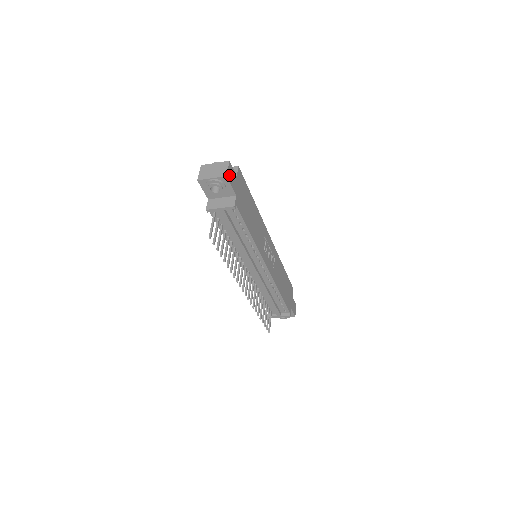
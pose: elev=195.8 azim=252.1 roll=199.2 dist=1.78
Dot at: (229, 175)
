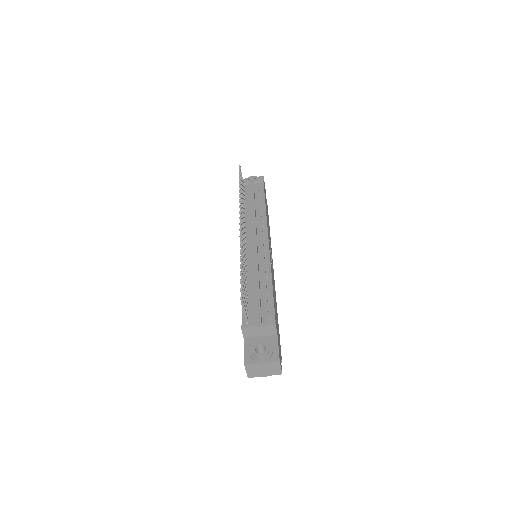
Dot at: (264, 182)
